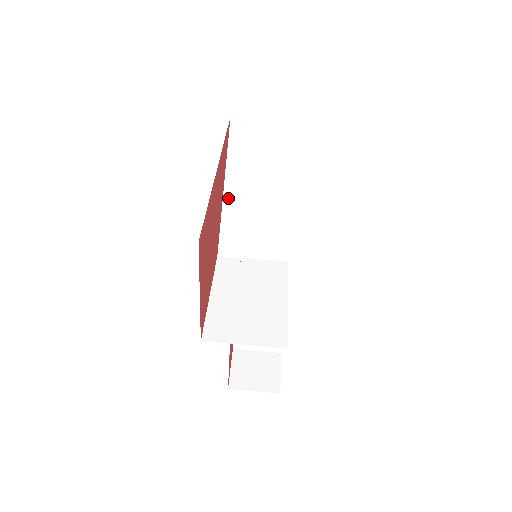
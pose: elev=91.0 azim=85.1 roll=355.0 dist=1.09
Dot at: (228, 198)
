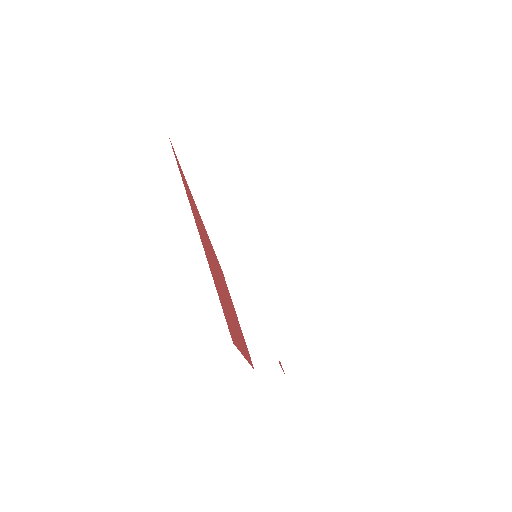
Dot at: (207, 217)
